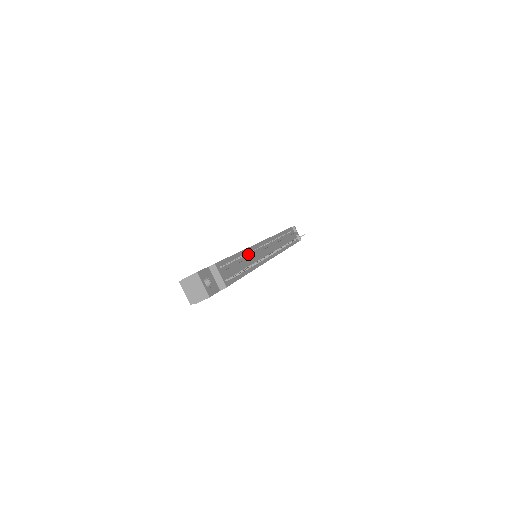
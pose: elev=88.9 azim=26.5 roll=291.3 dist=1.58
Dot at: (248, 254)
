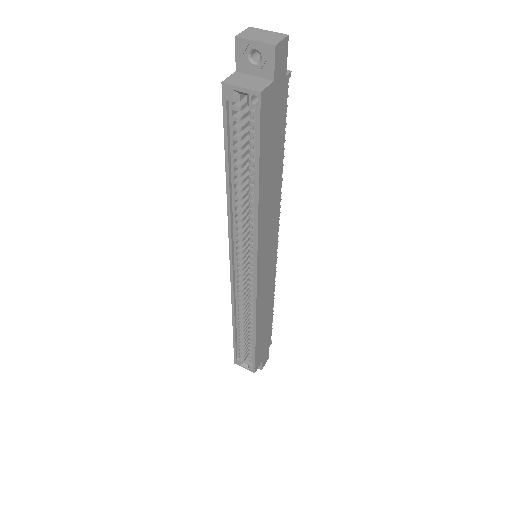
Dot at: occluded
